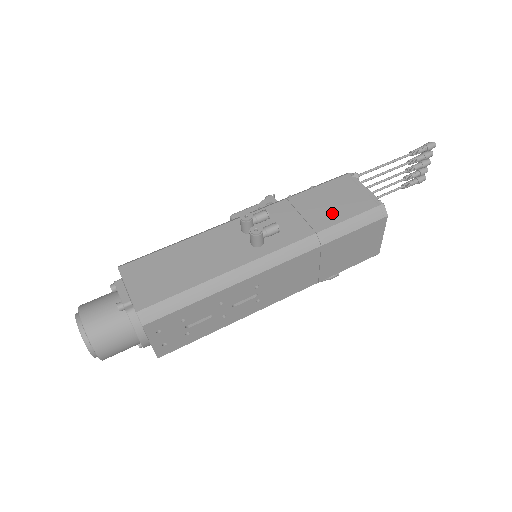
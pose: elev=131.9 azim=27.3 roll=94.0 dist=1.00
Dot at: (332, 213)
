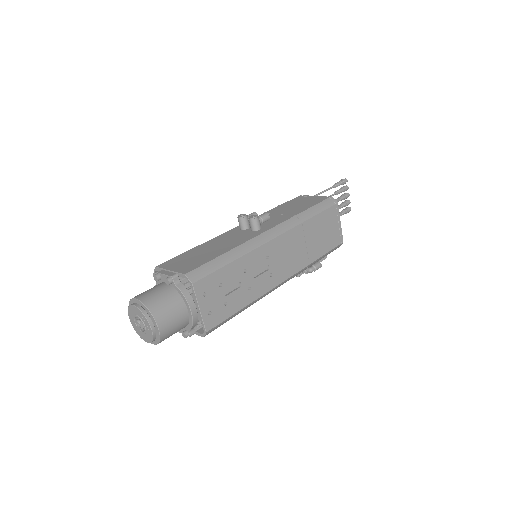
Dot at: (300, 208)
